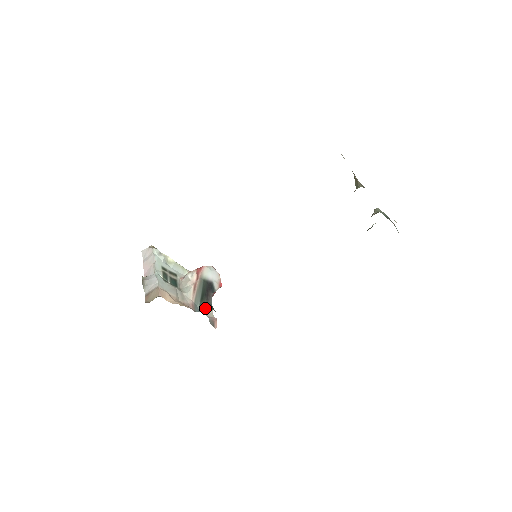
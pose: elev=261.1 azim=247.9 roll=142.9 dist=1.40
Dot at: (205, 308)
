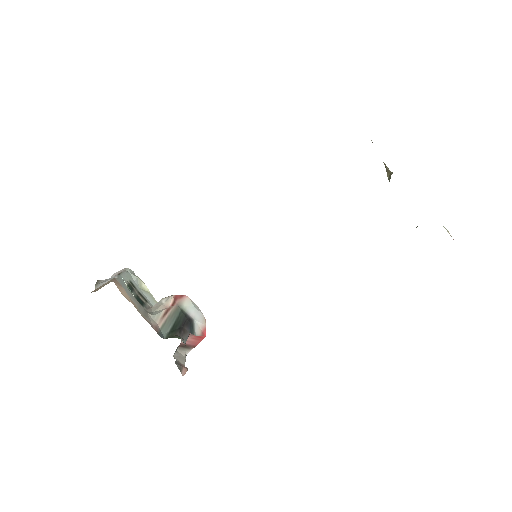
Dot at: (173, 336)
